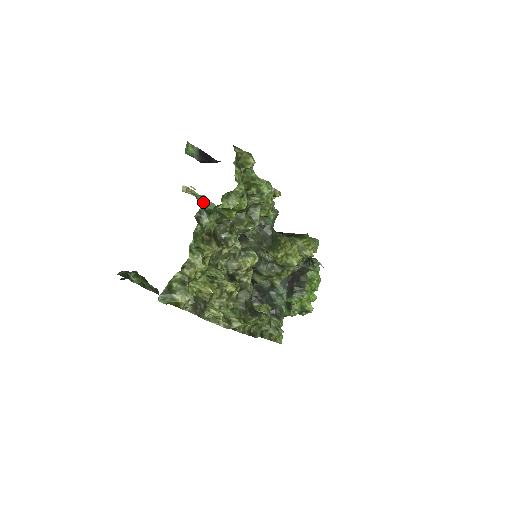
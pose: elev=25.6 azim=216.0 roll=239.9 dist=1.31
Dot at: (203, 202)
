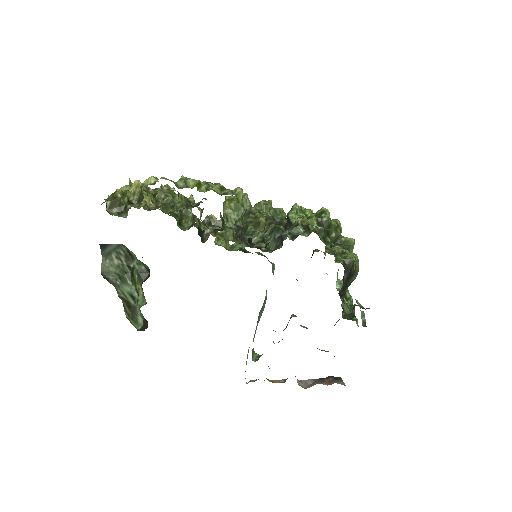
Dot at: occluded
